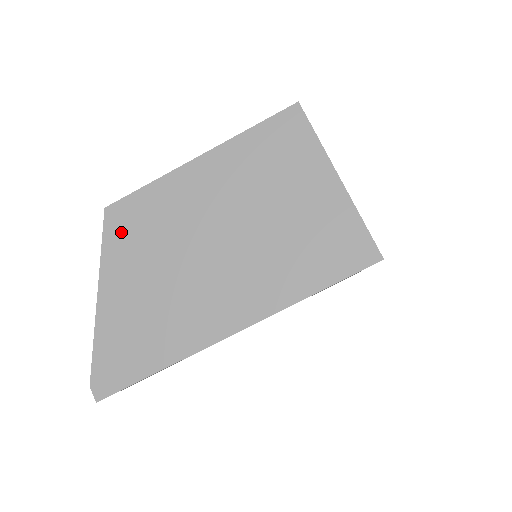
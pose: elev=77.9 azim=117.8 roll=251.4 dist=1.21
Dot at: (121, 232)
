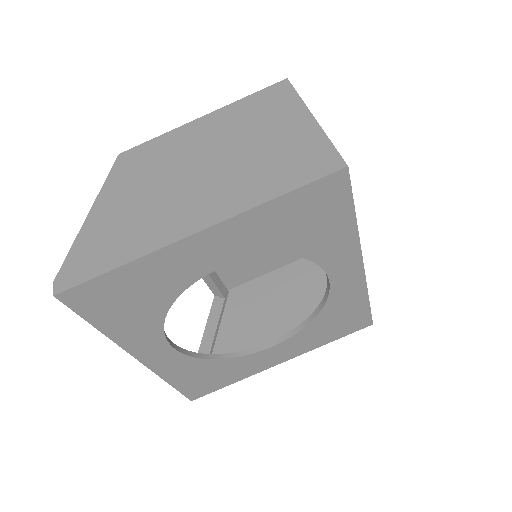
Dot at: (125, 168)
